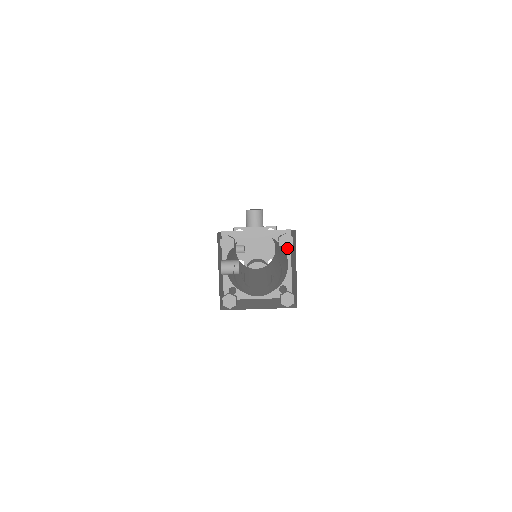
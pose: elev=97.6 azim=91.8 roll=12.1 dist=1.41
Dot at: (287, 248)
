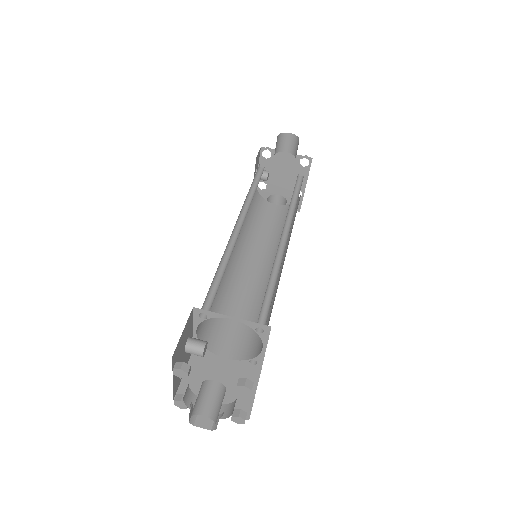
Dot at: (244, 394)
